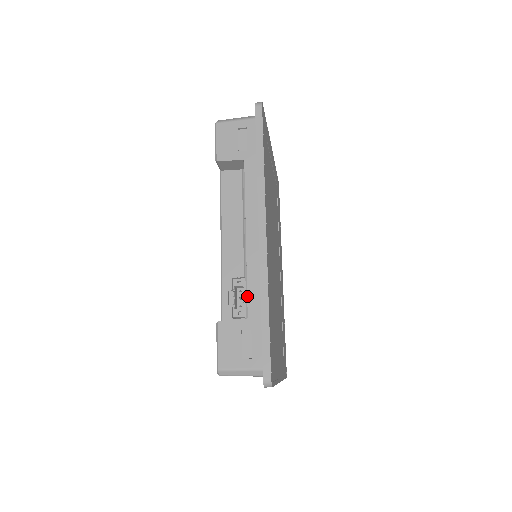
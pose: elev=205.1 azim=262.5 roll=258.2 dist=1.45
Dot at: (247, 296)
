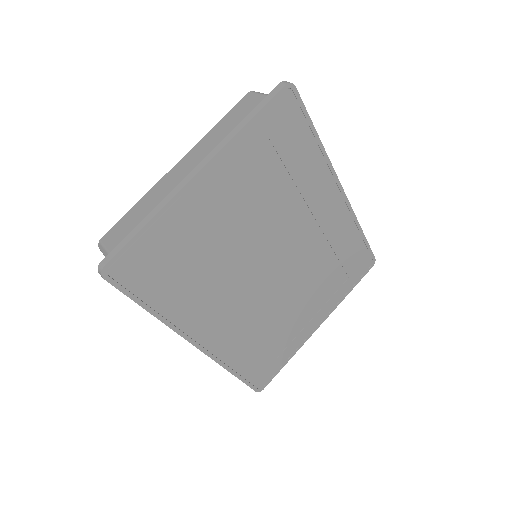
Dot at: occluded
